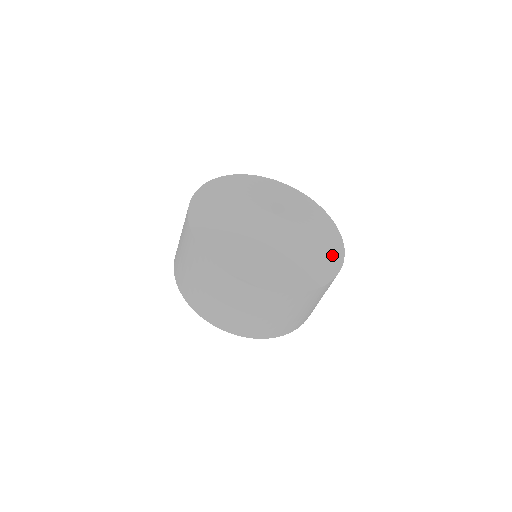
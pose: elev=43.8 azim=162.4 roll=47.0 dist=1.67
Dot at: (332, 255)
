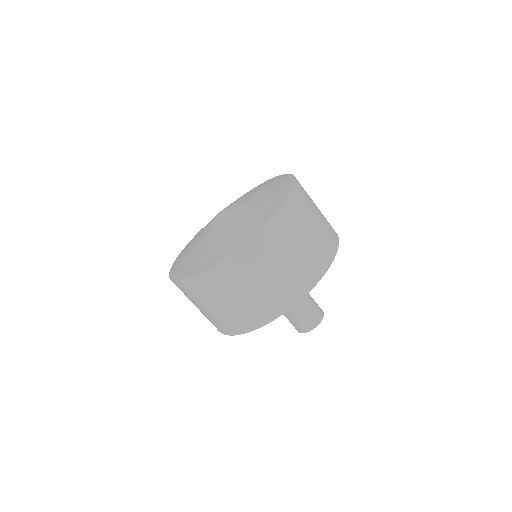
Dot at: (279, 193)
